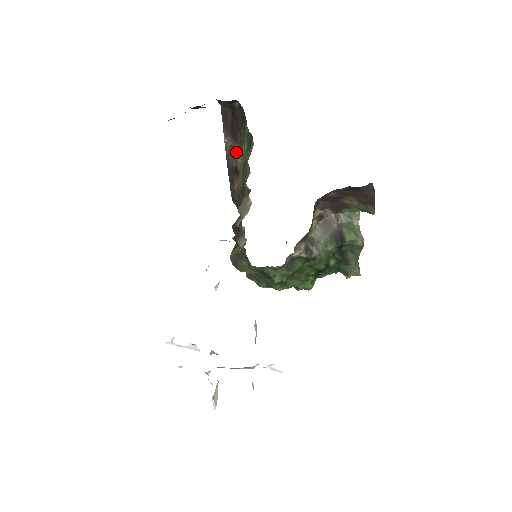
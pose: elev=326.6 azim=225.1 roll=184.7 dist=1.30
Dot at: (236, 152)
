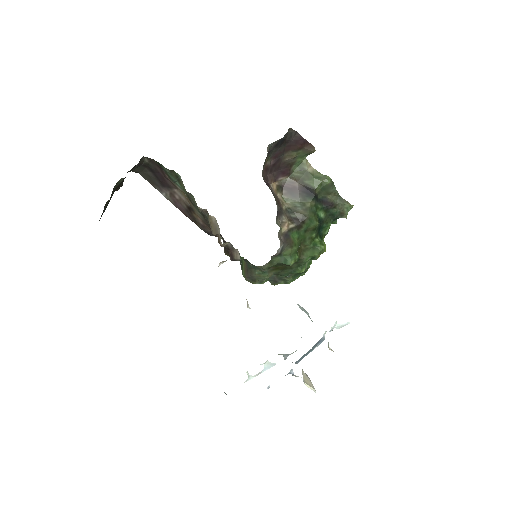
Dot at: (177, 195)
